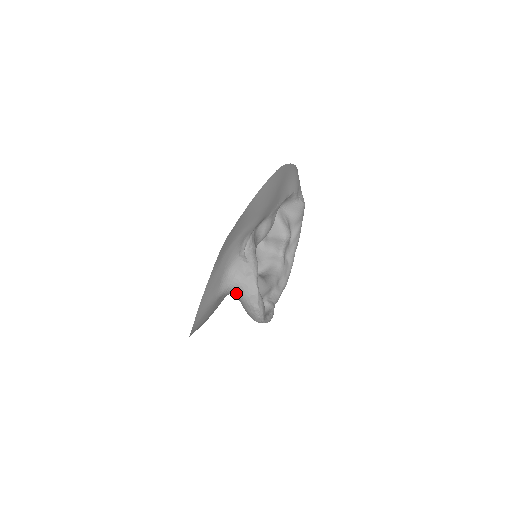
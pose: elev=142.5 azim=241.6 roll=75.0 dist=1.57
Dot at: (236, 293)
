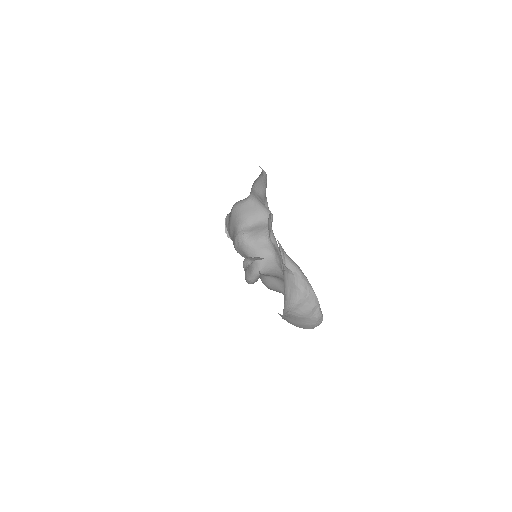
Dot at: (292, 313)
